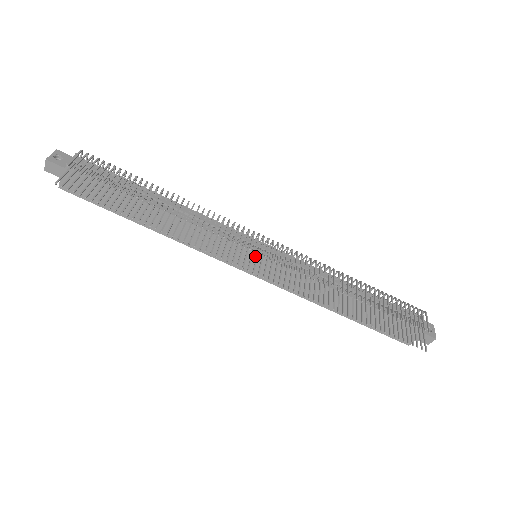
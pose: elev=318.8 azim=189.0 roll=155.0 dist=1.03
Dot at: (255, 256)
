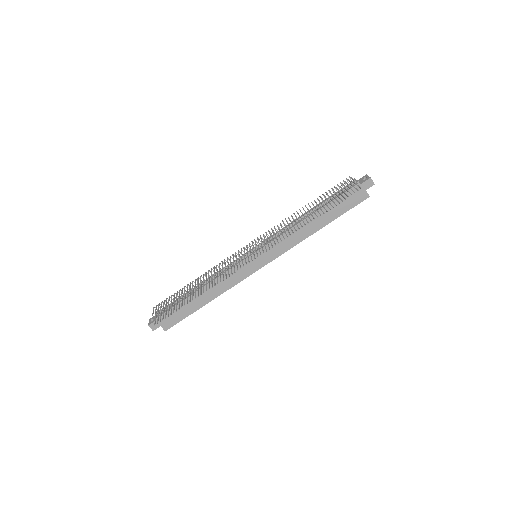
Dot at: (253, 256)
